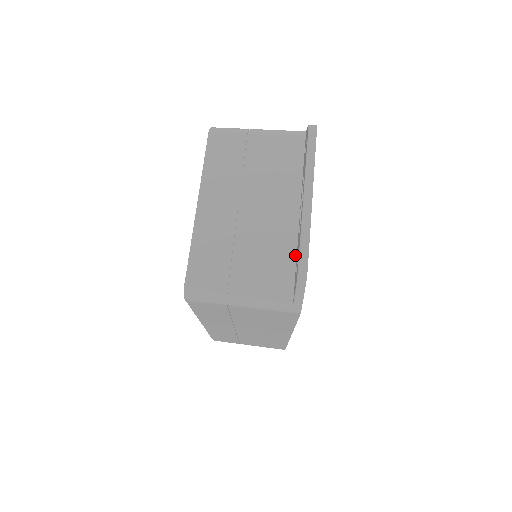
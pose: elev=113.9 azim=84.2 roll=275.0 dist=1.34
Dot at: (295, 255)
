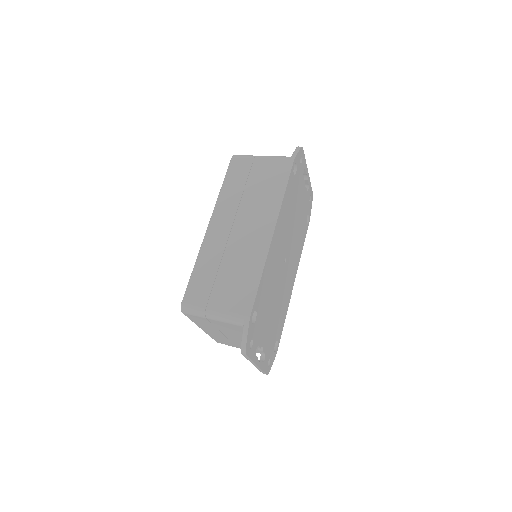
Dot at: occluded
